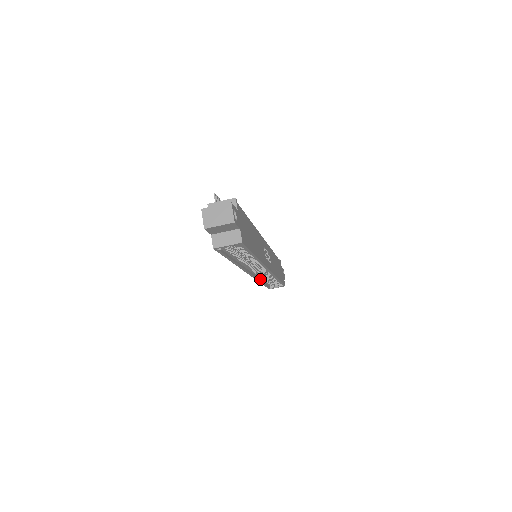
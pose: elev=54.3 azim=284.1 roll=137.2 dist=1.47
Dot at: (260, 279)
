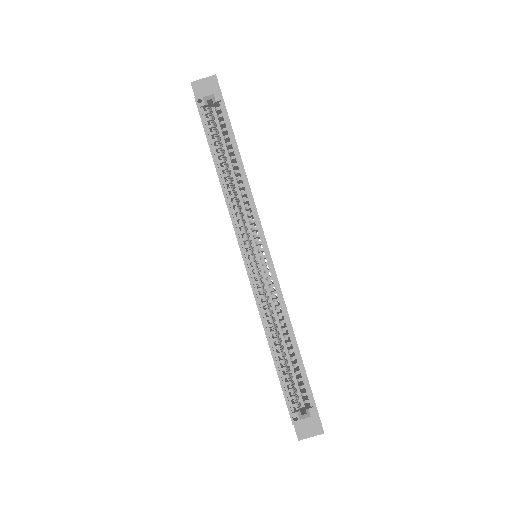
Dot at: (266, 327)
